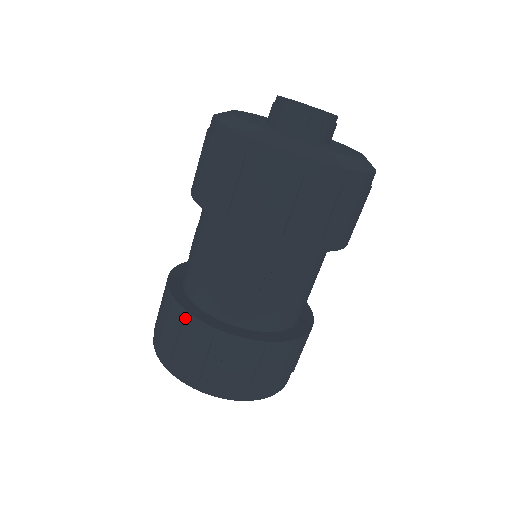
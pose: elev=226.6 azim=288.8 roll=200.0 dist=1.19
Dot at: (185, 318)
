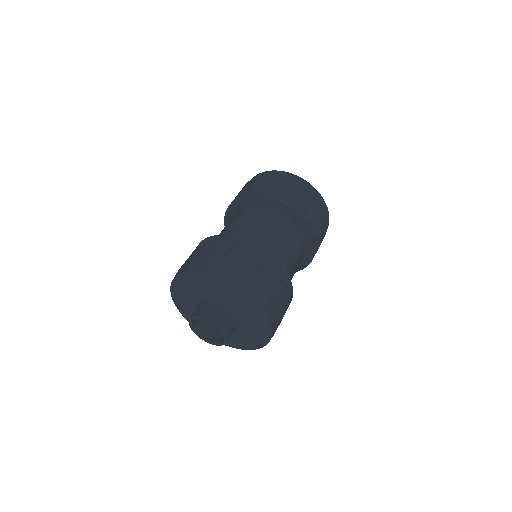
Dot at: (215, 238)
